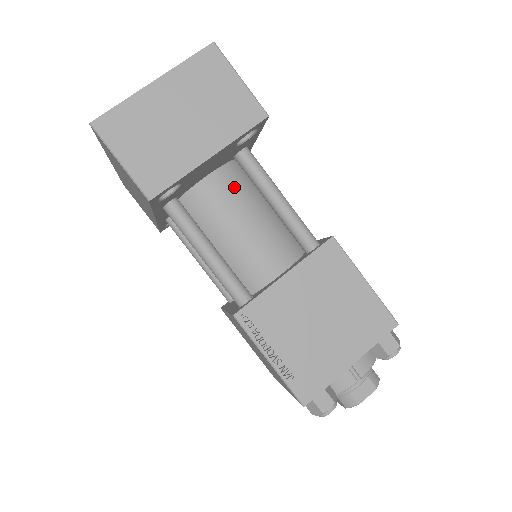
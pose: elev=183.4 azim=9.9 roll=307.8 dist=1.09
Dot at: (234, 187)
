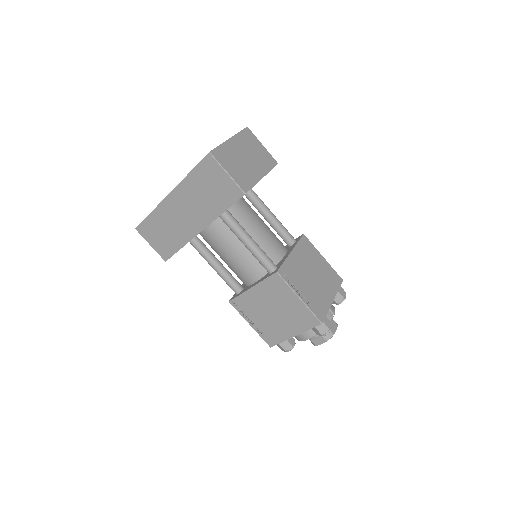
Dot at: (250, 208)
